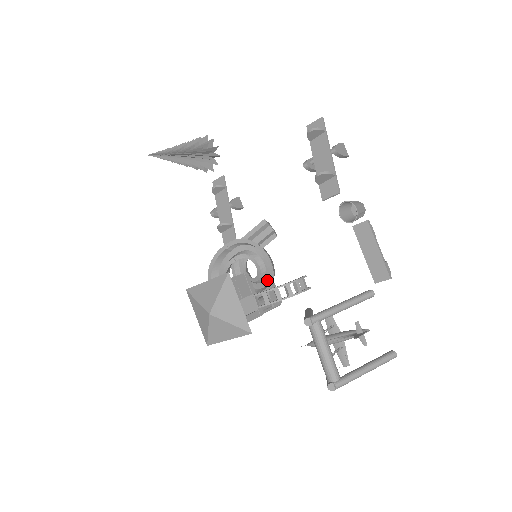
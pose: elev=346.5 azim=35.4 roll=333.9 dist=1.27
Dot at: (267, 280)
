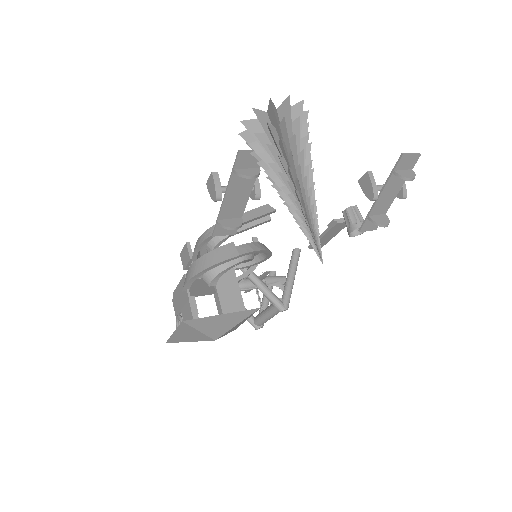
Dot at: occluded
